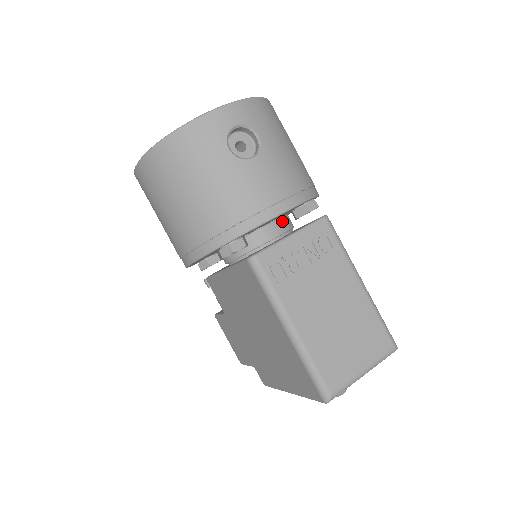
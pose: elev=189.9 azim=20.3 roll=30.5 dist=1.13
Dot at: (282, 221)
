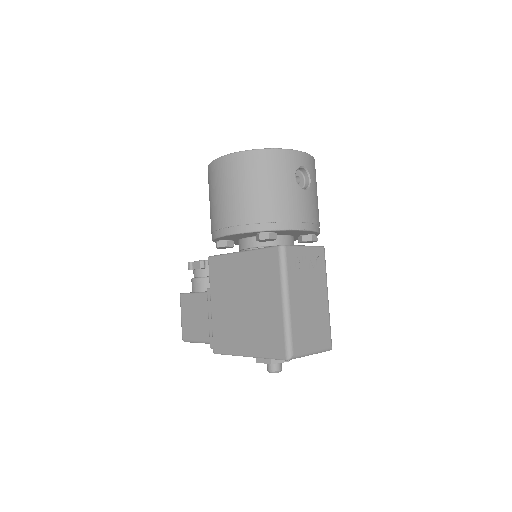
Dot at: (293, 238)
